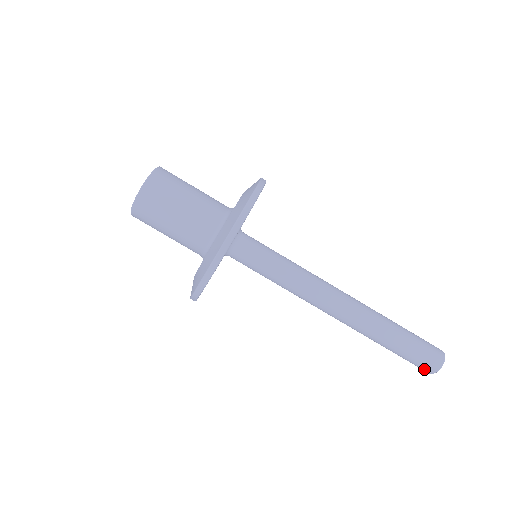
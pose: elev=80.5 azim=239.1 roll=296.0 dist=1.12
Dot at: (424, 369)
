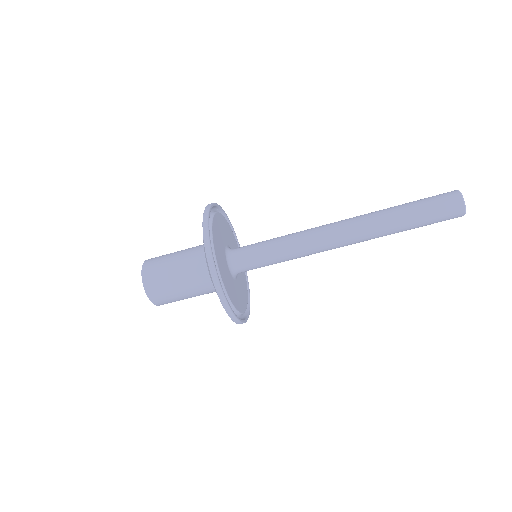
Dot at: occluded
